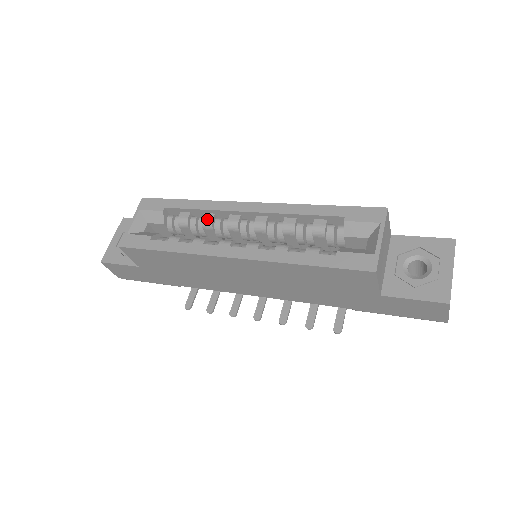
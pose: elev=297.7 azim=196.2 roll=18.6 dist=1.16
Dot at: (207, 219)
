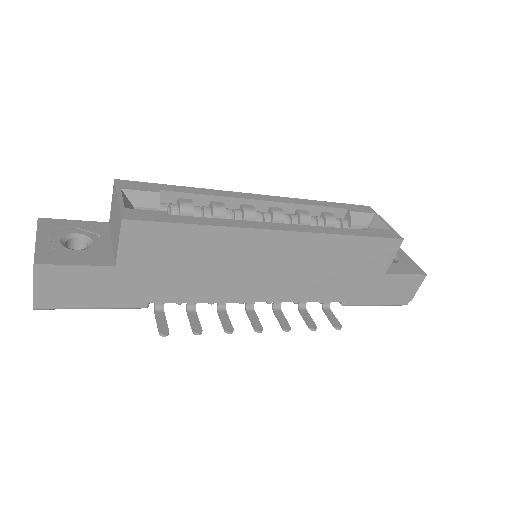
Dot at: (219, 205)
